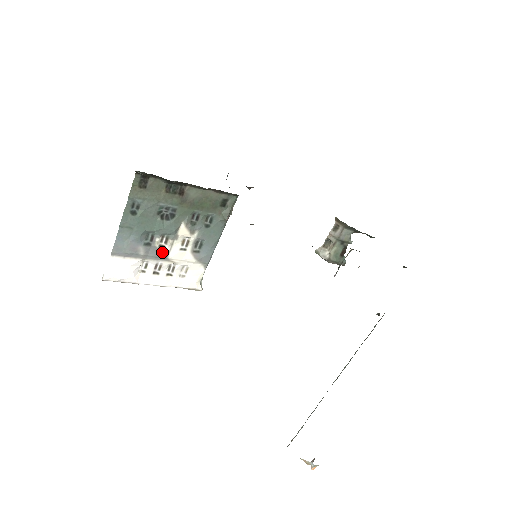
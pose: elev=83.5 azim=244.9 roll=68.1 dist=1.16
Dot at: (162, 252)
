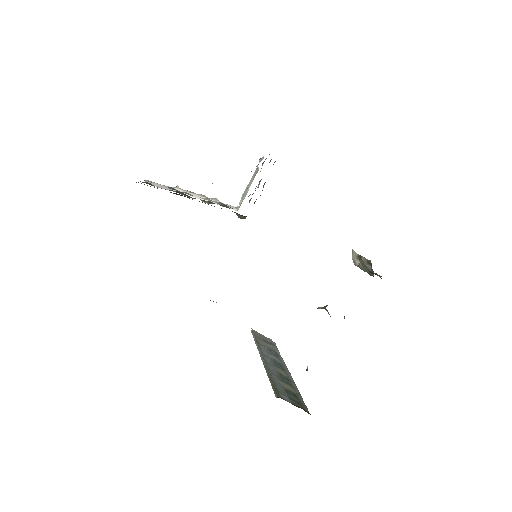
Dot at: (190, 195)
